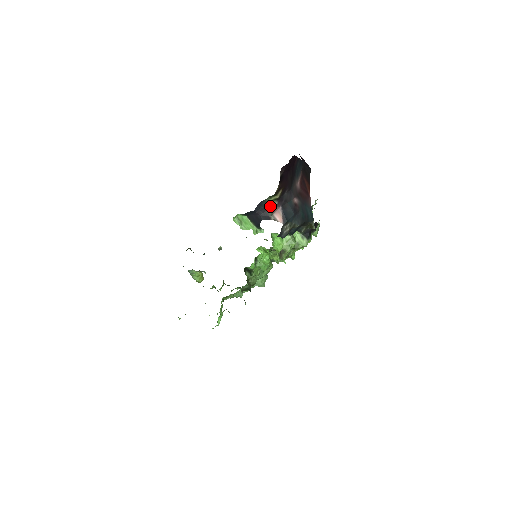
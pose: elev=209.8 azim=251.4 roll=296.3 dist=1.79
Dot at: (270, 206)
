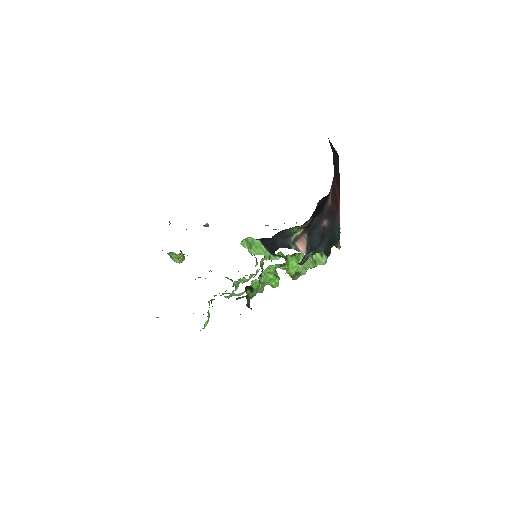
Dot at: (293, 234)
